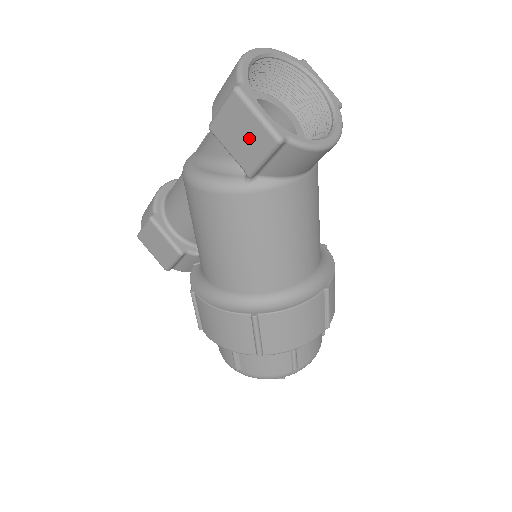
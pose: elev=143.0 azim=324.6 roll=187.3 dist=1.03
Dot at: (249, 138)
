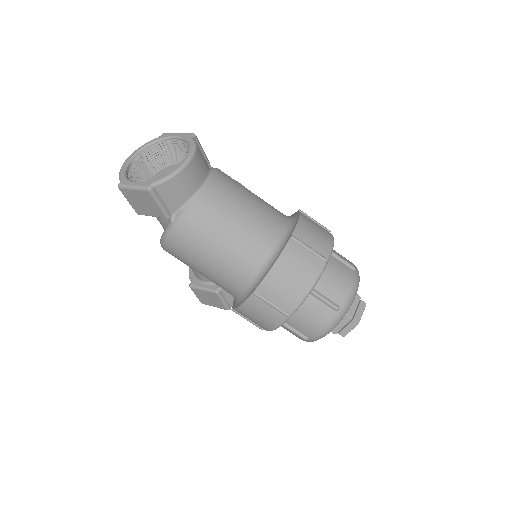
Dot at: (145, 201)
